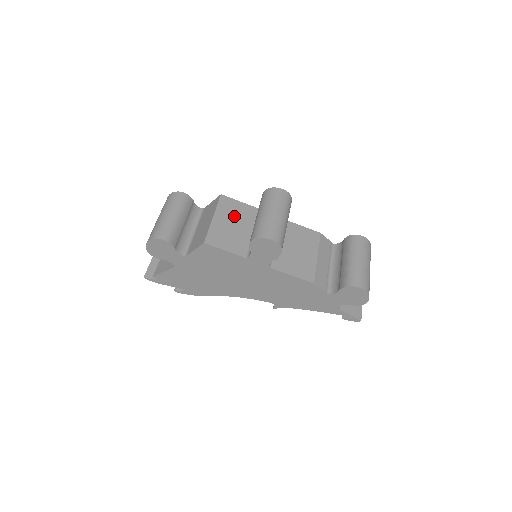
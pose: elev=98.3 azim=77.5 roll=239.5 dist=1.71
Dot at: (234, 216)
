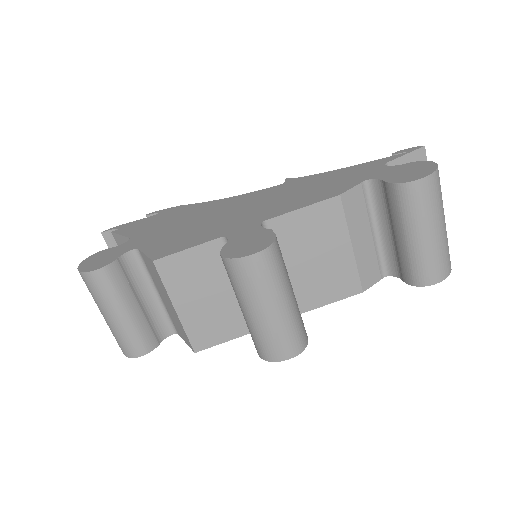
Dot at: (199, 283)
